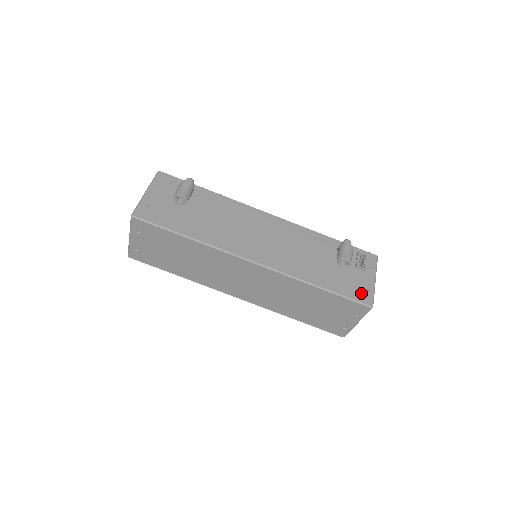
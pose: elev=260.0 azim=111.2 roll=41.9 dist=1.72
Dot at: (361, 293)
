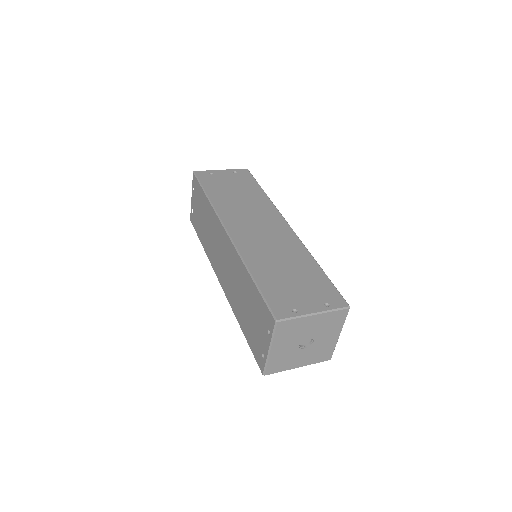
Dot at: occluded
